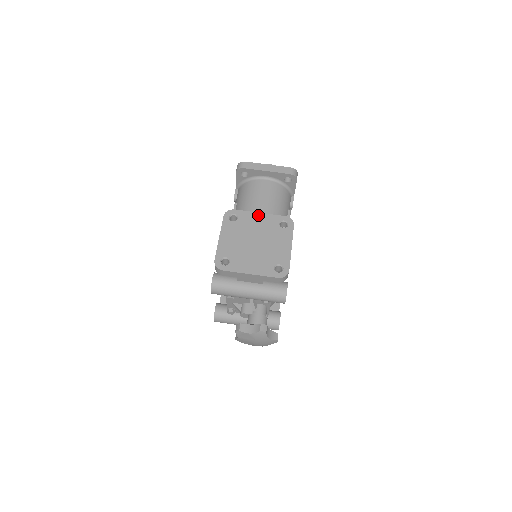
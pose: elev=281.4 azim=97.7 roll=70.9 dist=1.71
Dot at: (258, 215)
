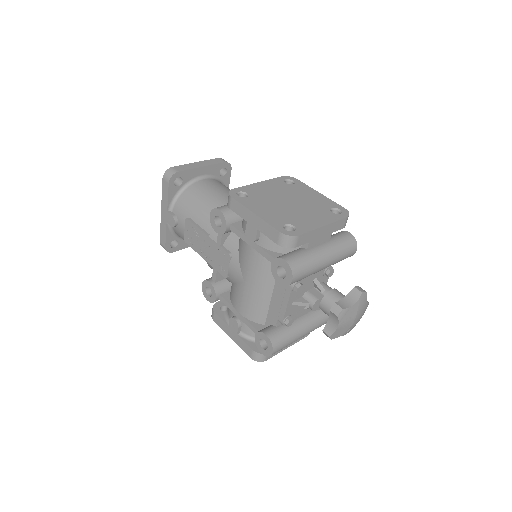
Dot at: (260, 184)
